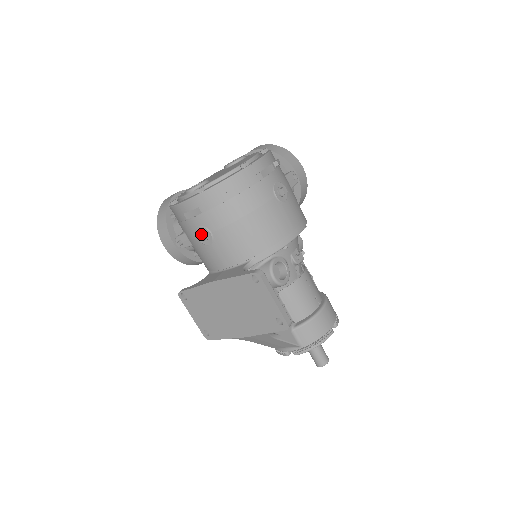
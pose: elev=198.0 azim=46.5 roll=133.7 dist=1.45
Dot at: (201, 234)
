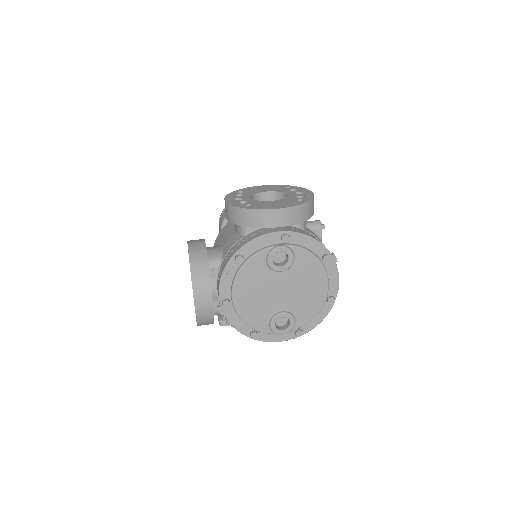
Dot at: occluded
